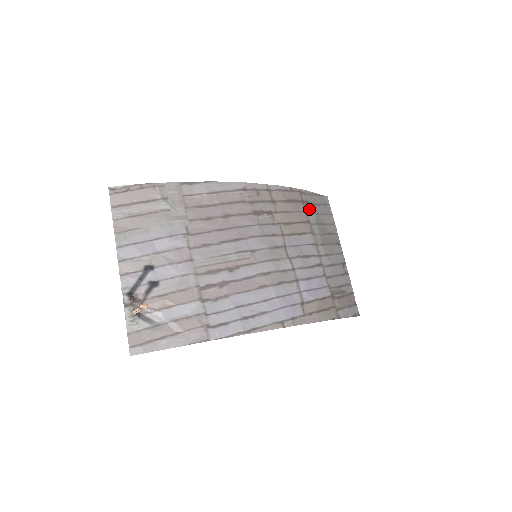
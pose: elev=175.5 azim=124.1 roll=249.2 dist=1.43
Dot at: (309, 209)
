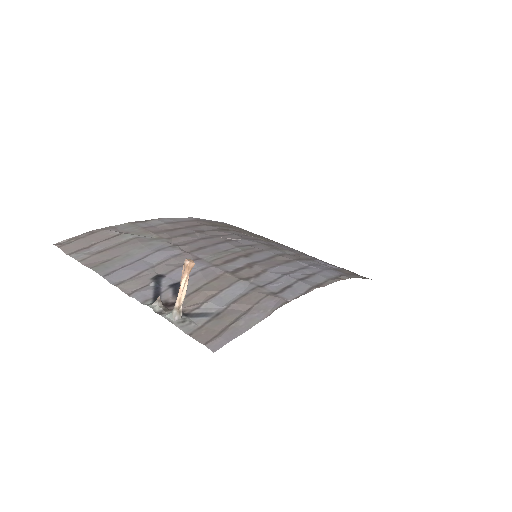
Dot at: occluded
